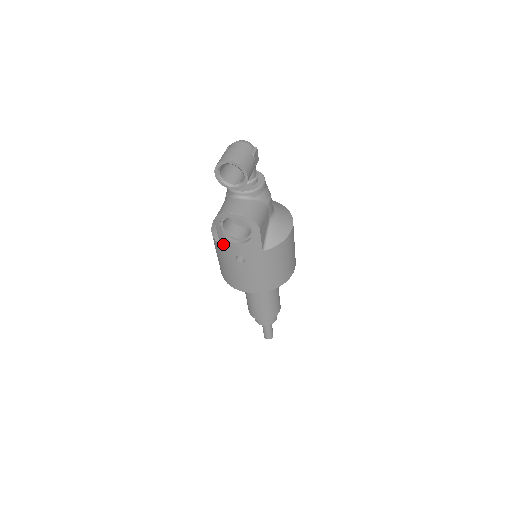
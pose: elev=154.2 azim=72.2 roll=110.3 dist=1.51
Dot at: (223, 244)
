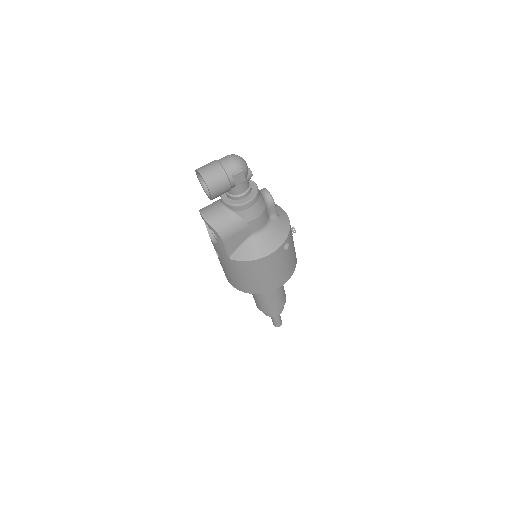
Dot at: occluded
